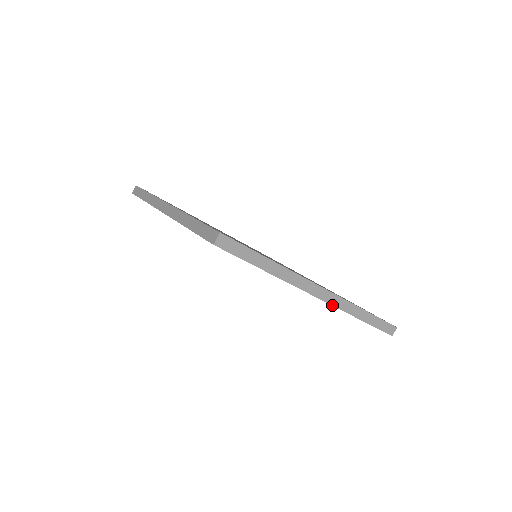
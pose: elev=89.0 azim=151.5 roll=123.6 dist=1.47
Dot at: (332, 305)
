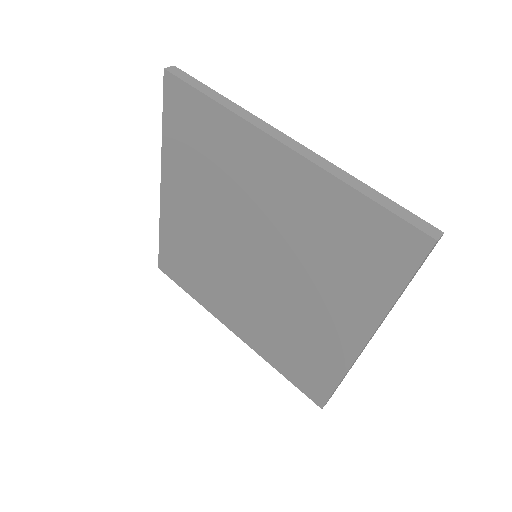
Dot at: (305, 158)
